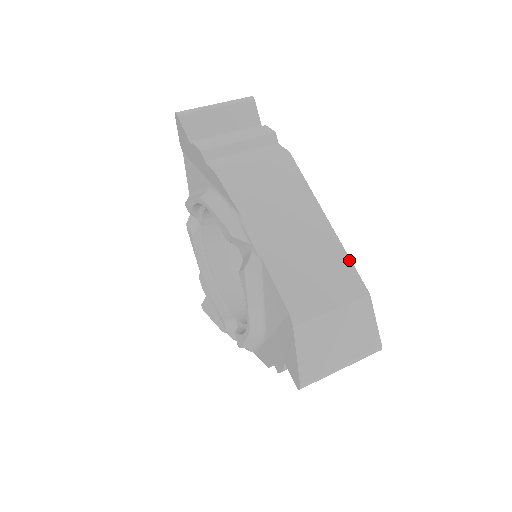
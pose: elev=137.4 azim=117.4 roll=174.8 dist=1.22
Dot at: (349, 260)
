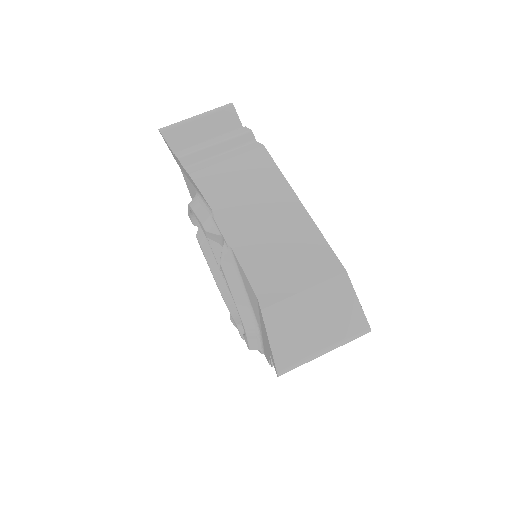
Dot at: (324, 239)
